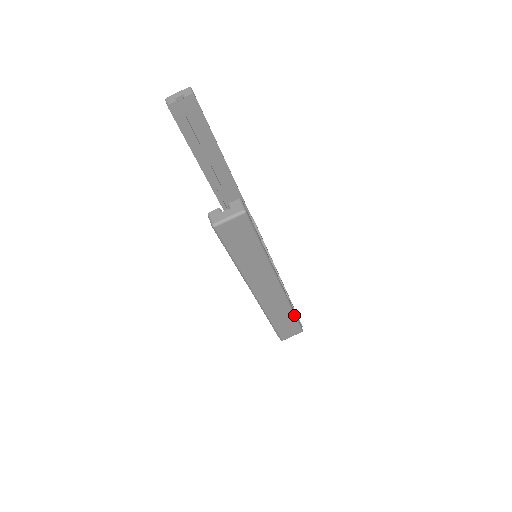
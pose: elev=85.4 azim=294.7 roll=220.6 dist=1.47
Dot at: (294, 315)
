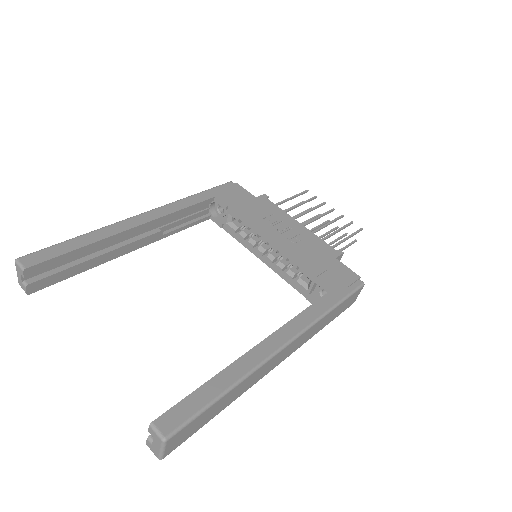
Dot at: (337, 306)
